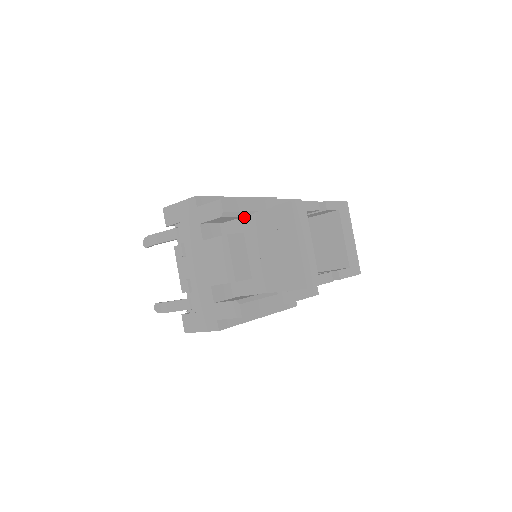
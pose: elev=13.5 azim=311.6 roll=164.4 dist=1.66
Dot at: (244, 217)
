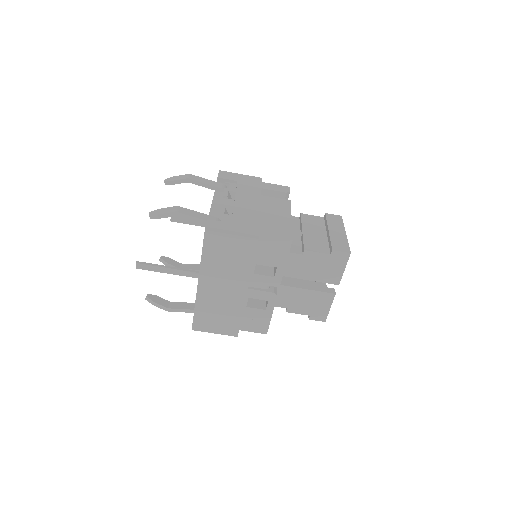
Dot at: occluded
